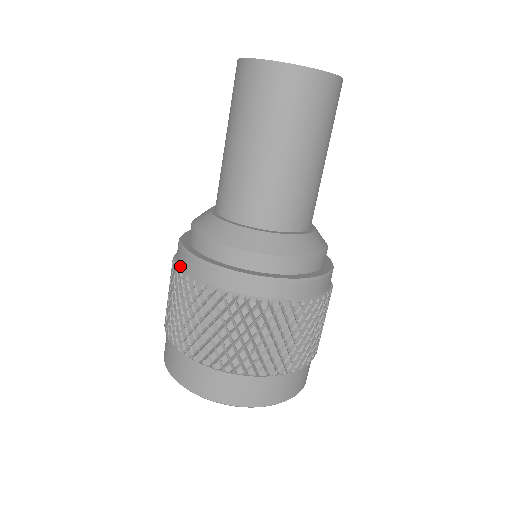
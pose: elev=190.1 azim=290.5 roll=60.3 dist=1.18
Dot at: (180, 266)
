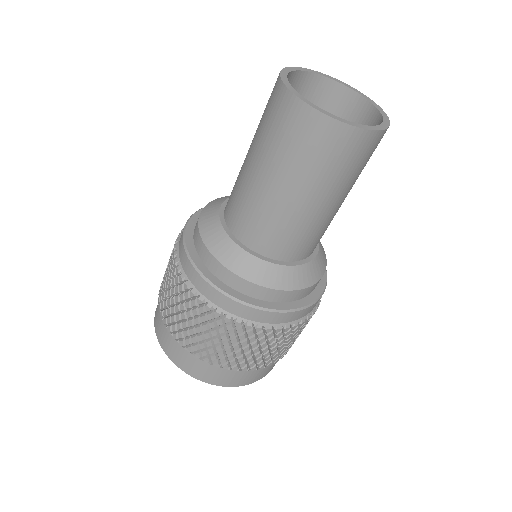
Dot at: (191, 283)
